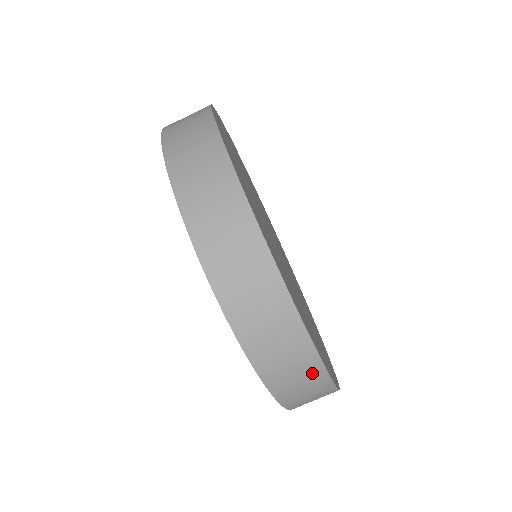
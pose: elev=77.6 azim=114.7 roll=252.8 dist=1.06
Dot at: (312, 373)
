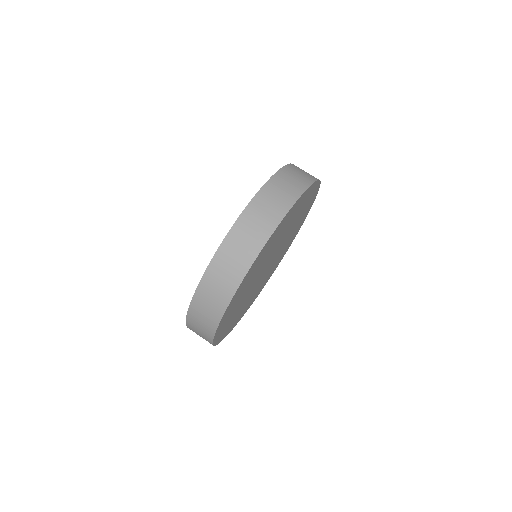
Dot at: (282, 206)
